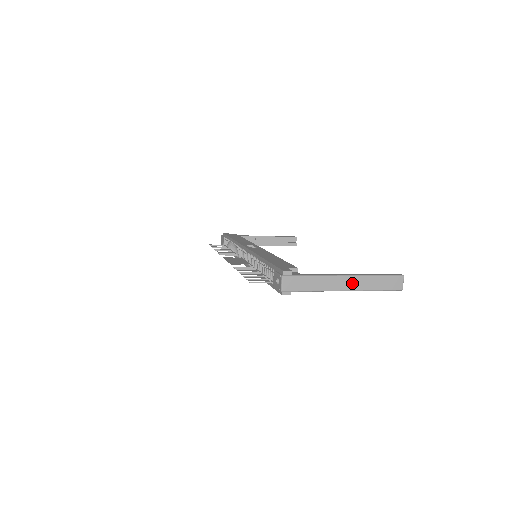
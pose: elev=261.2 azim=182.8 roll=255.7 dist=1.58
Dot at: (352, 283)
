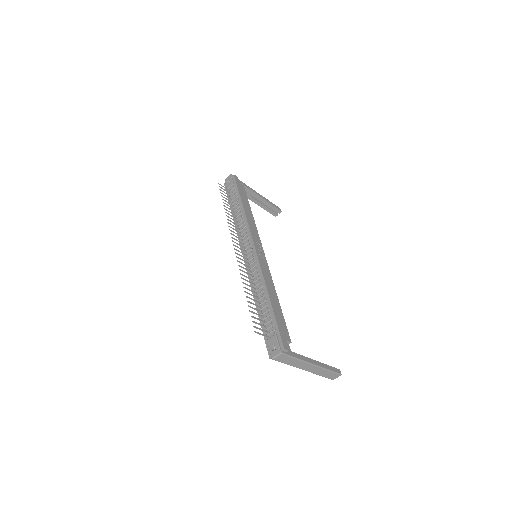
Dot at: (313, 369)
